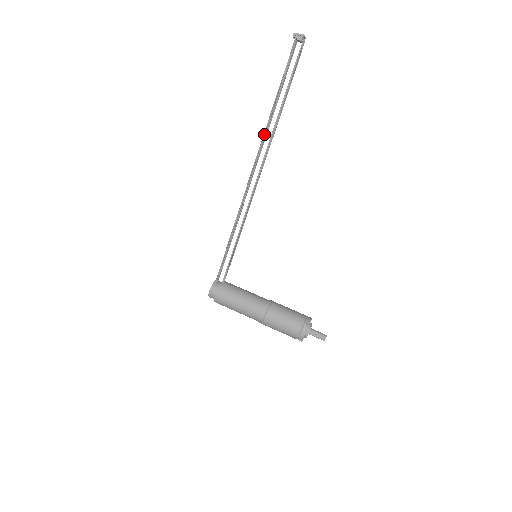
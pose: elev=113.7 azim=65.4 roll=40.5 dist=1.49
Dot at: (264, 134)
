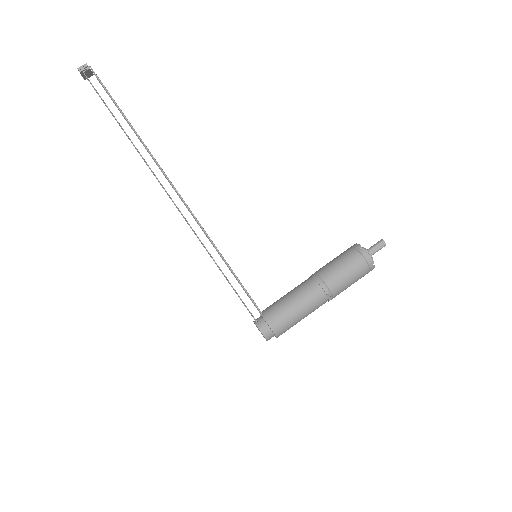
Dot at: (144, 160)
